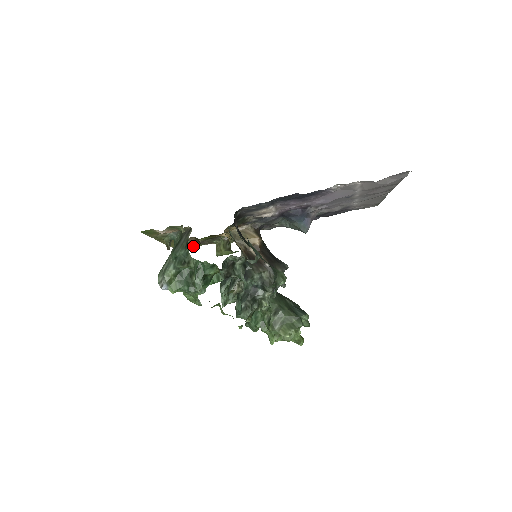
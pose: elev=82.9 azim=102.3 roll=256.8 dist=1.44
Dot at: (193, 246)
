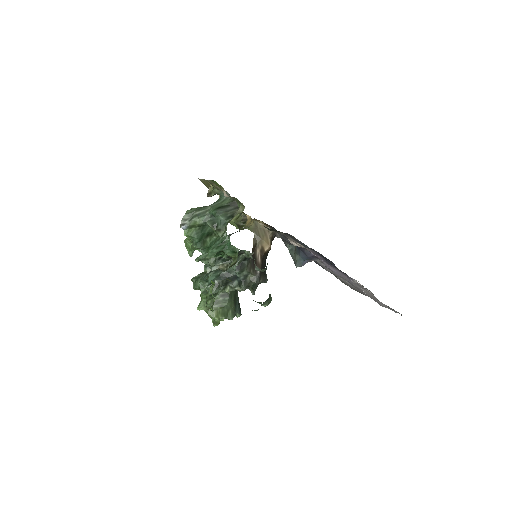
Dot at: occluded
